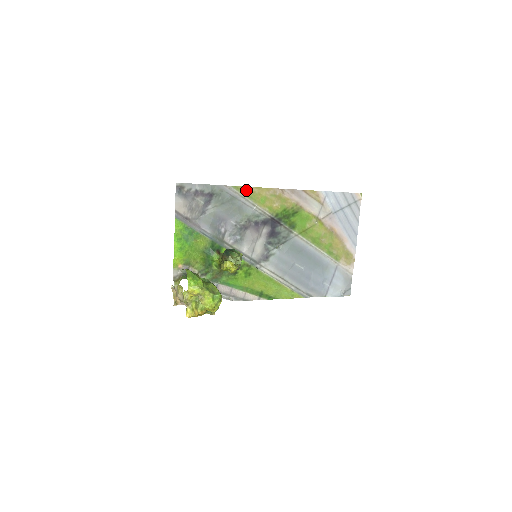
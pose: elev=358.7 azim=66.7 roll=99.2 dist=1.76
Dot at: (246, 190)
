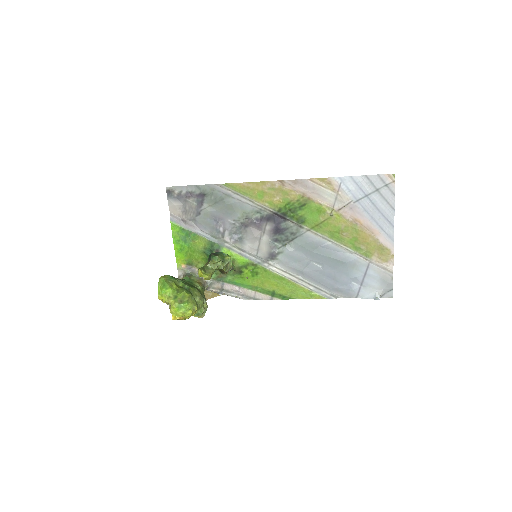
Dot at: (239, 186)
